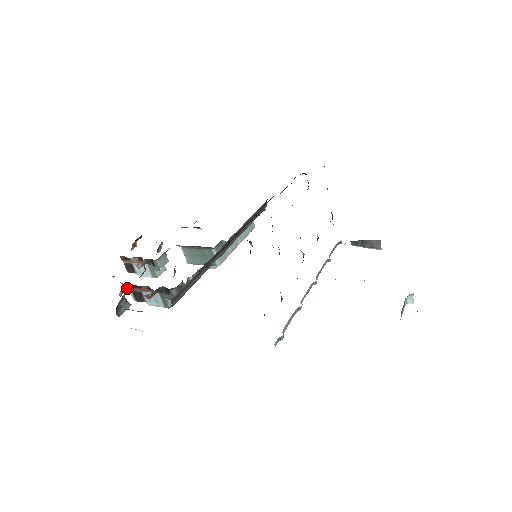
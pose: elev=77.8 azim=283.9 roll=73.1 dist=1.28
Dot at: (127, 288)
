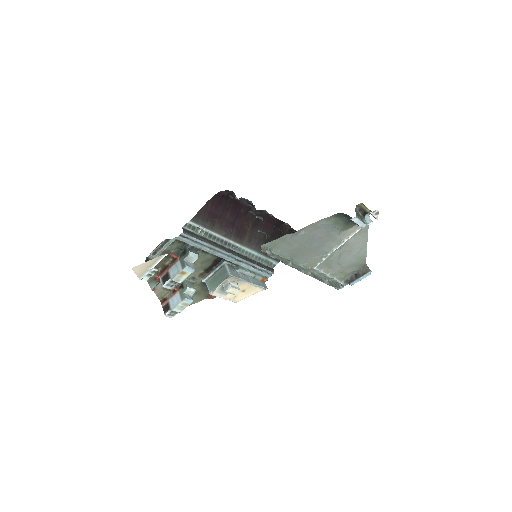
Dot at: (158, 276)
